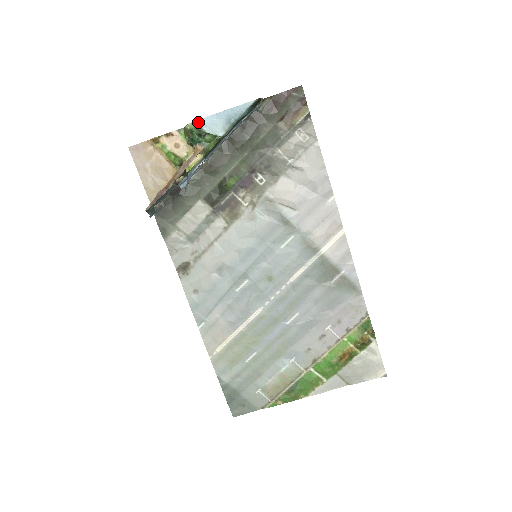
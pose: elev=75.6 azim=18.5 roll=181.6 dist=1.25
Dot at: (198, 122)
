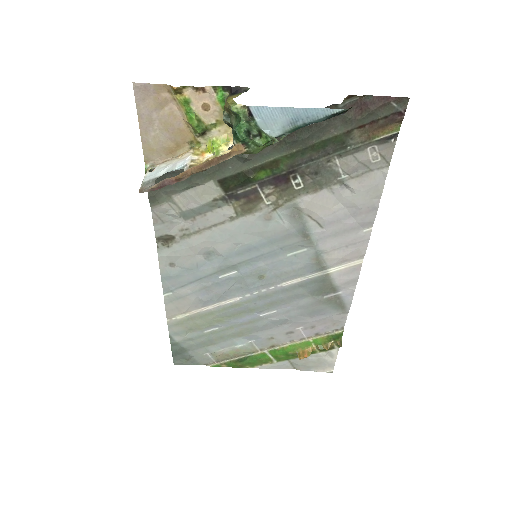
Dot at: (252, 109)
